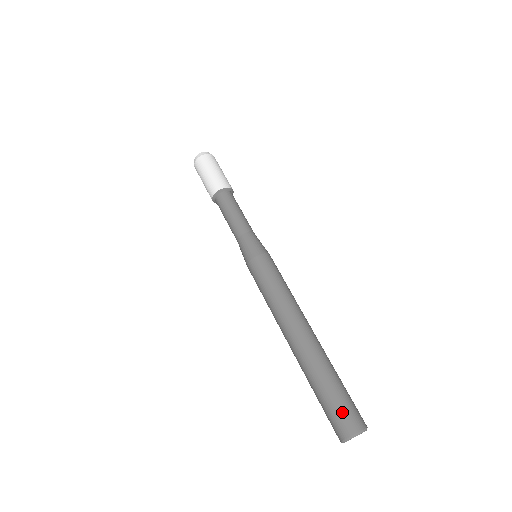
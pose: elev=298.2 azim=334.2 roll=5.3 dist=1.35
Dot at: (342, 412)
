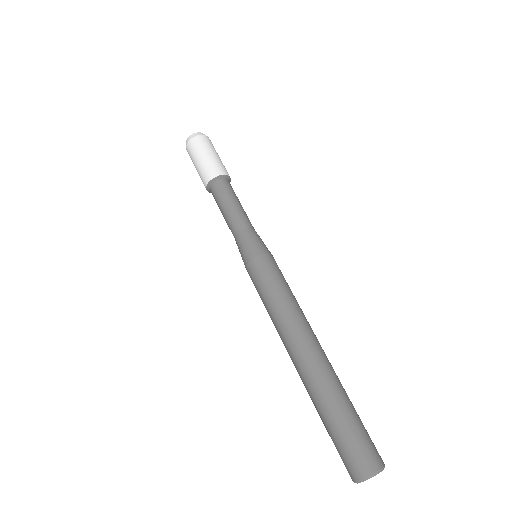
Dot at: (366, 442)
